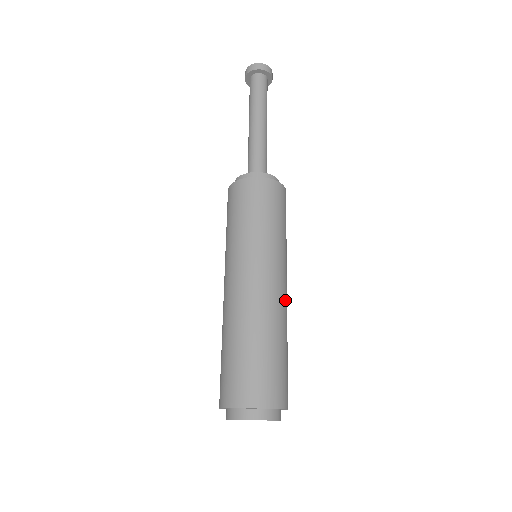
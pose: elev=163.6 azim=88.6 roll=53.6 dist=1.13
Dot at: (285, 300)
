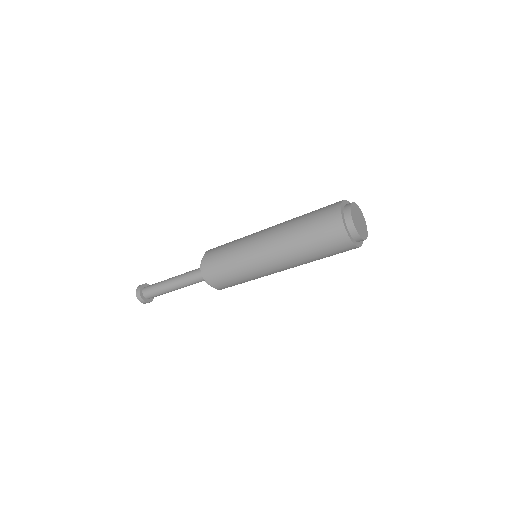
Dot at: occluded
